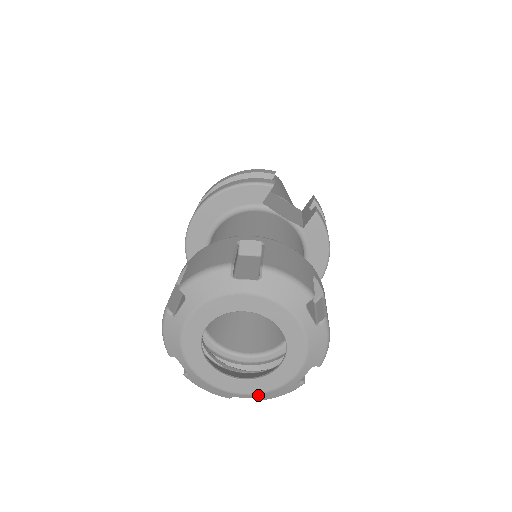
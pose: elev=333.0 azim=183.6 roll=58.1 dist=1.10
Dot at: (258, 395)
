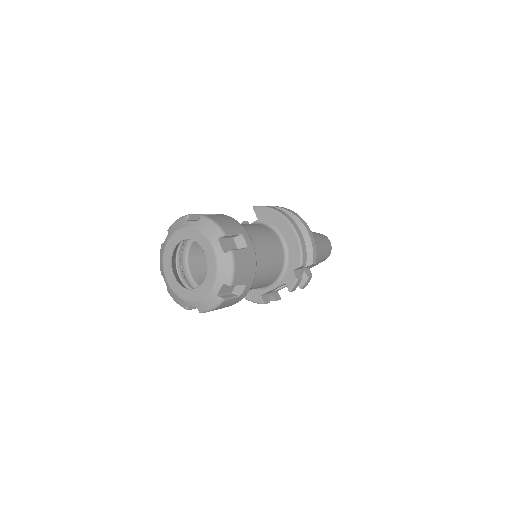
Dot at: (218, 279)
